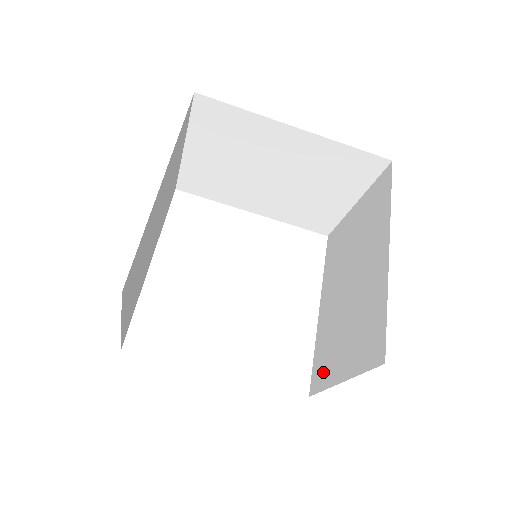
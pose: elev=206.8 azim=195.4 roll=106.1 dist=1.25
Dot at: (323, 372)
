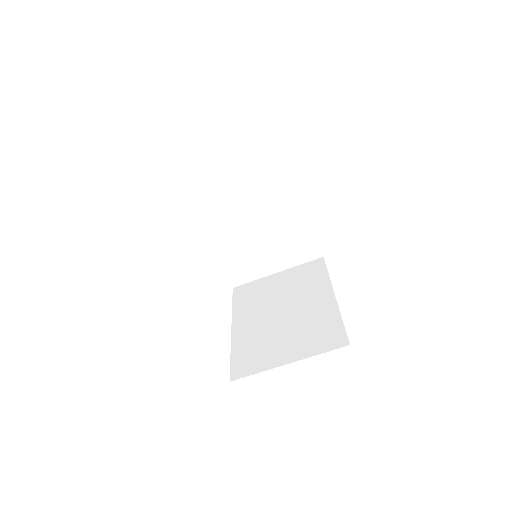
Dot at: (254, 362)
